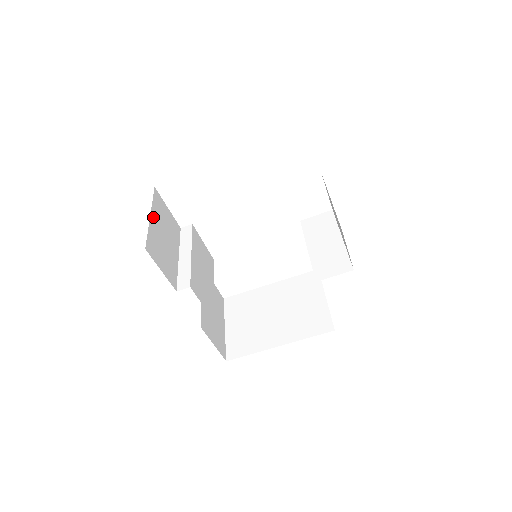
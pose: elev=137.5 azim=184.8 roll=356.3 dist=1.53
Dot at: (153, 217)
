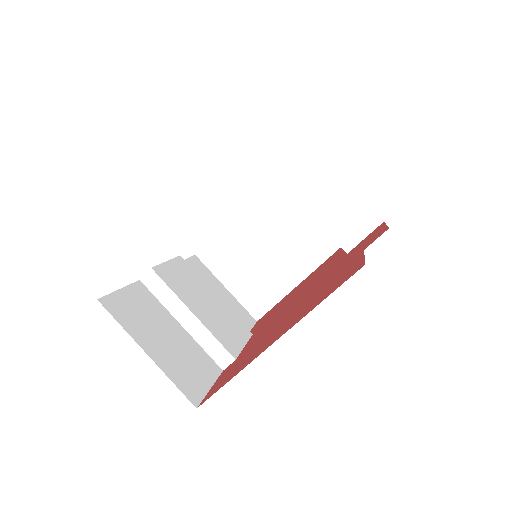
Dot at: (146, 347)
